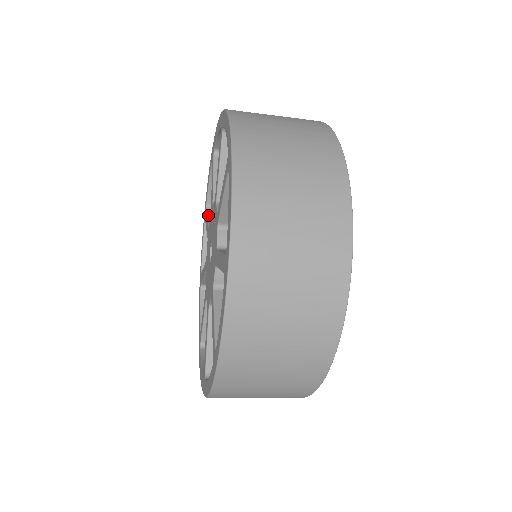
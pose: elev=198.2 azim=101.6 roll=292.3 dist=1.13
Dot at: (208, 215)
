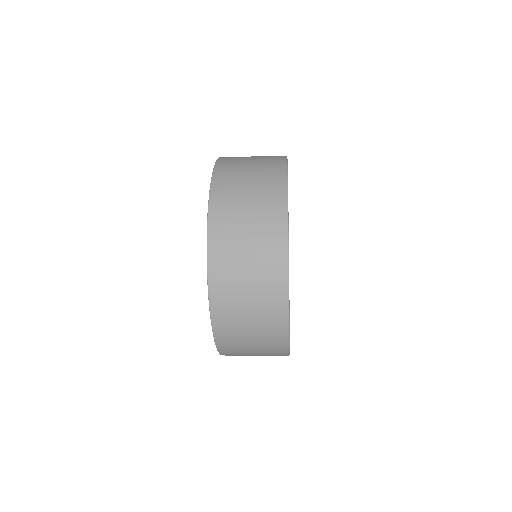
Dot at: occluded
